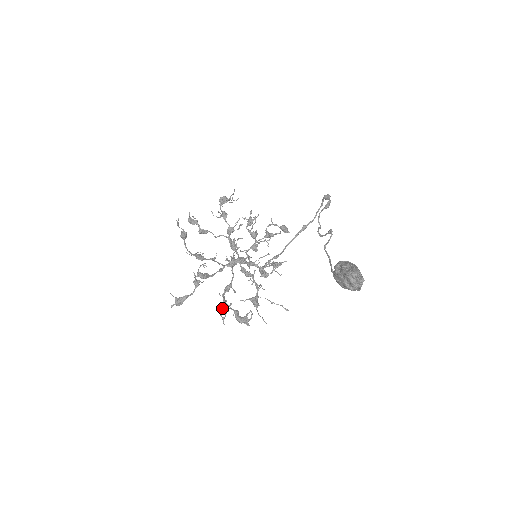
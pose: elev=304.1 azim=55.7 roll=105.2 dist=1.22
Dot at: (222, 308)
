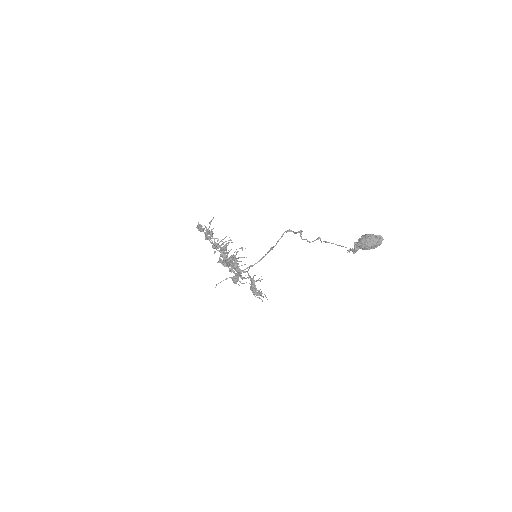
Dot at: (252, 280)
